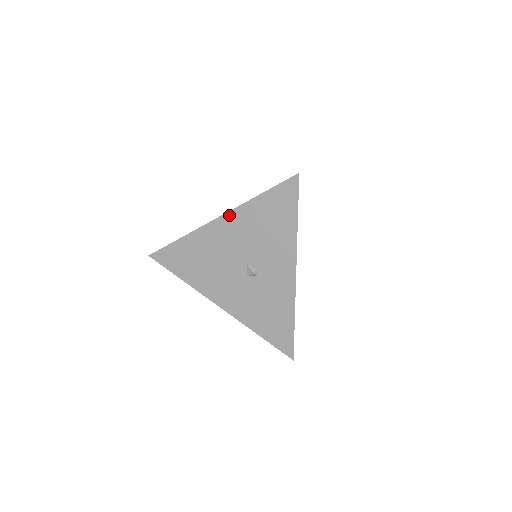
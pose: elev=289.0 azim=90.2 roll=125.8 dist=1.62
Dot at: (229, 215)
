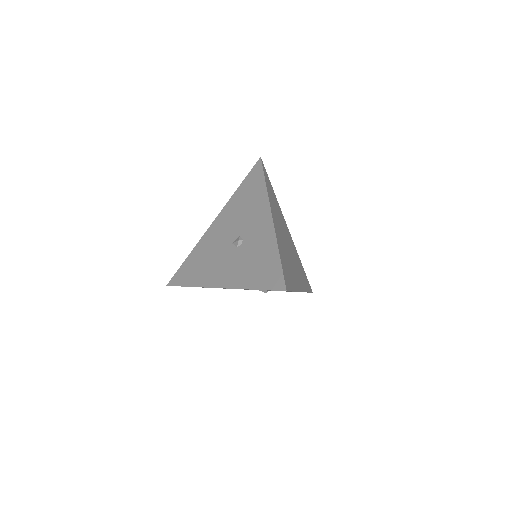
Dot at: occluded
